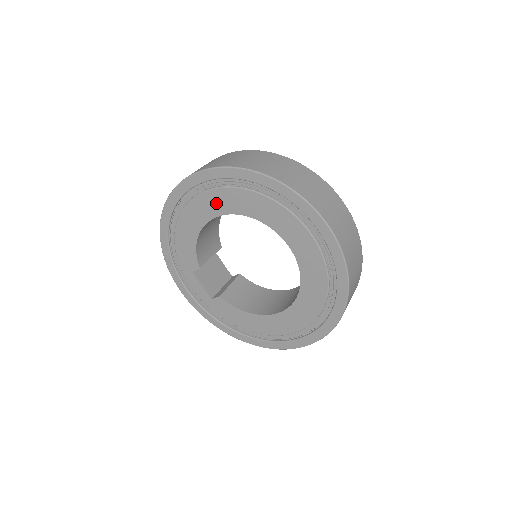
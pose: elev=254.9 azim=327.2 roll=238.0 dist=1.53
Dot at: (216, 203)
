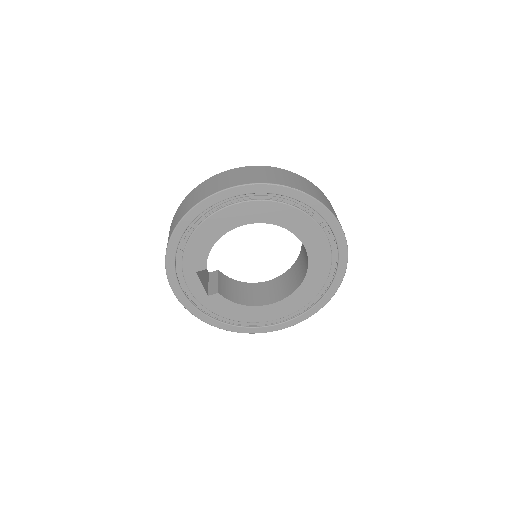
Dot at: (251, 213)
